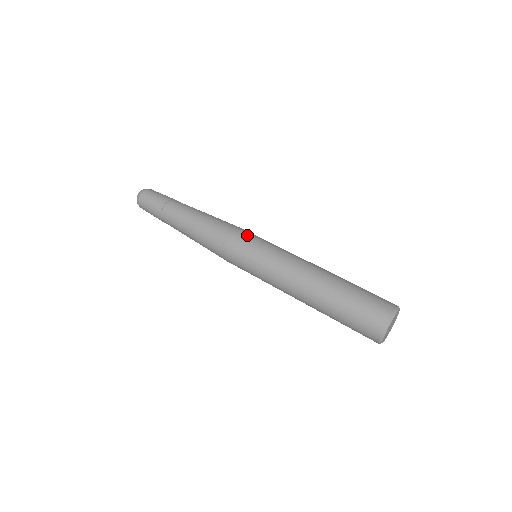
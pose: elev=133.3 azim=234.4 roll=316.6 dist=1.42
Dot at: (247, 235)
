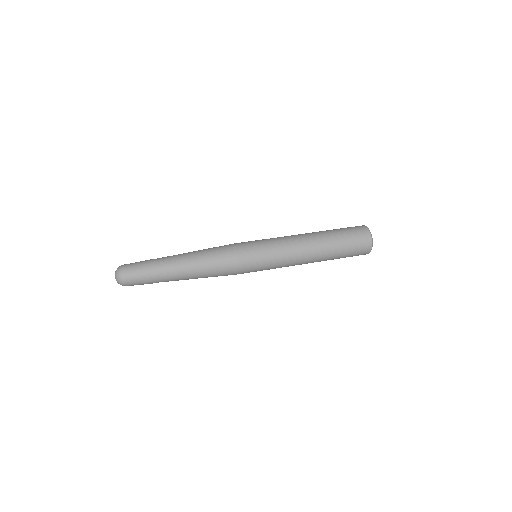
Dot at: occluded
